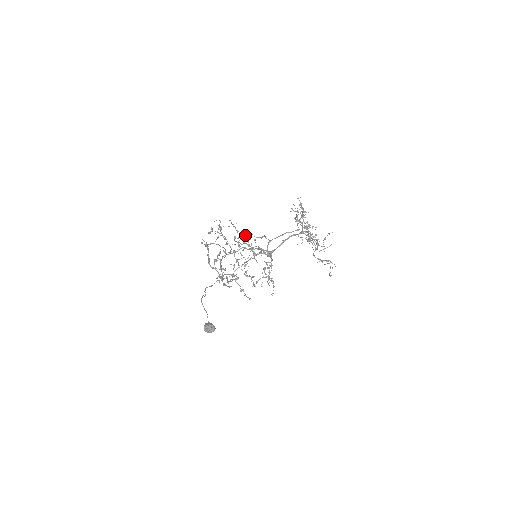
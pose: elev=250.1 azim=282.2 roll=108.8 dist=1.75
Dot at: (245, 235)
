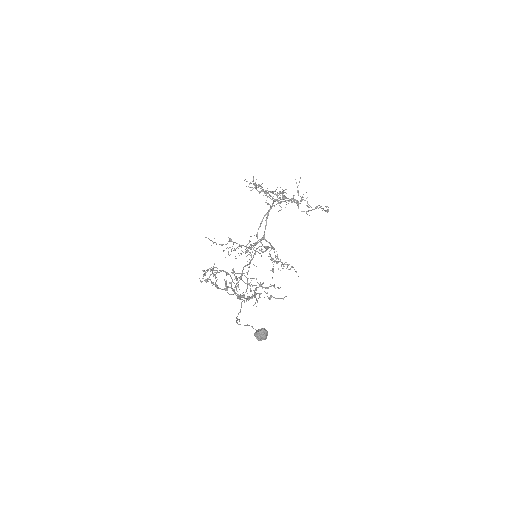
Dot at: (229, 241)
